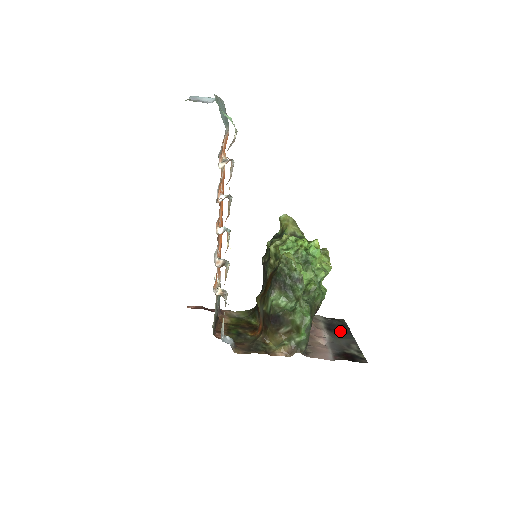
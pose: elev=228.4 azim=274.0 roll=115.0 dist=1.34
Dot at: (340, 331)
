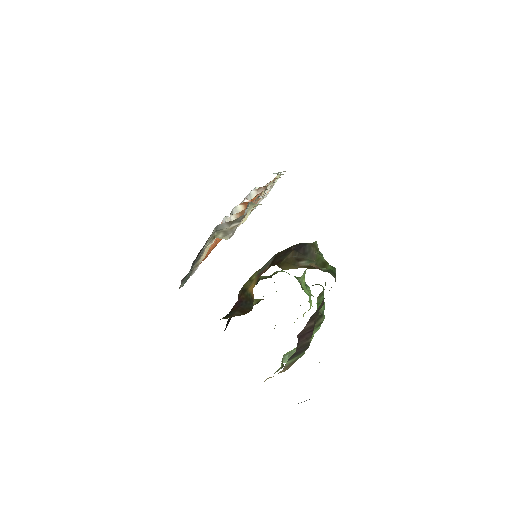
Dot at: occluded
